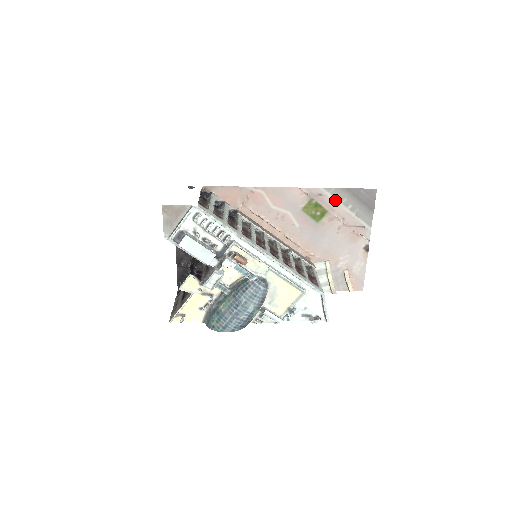
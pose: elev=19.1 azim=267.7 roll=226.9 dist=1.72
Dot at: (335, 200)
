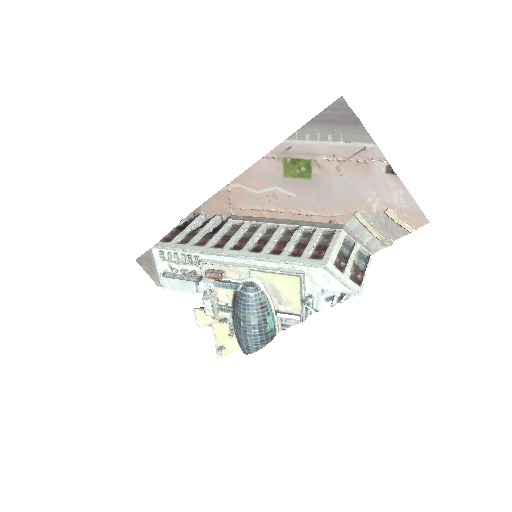
Dot at: (308, 143)
